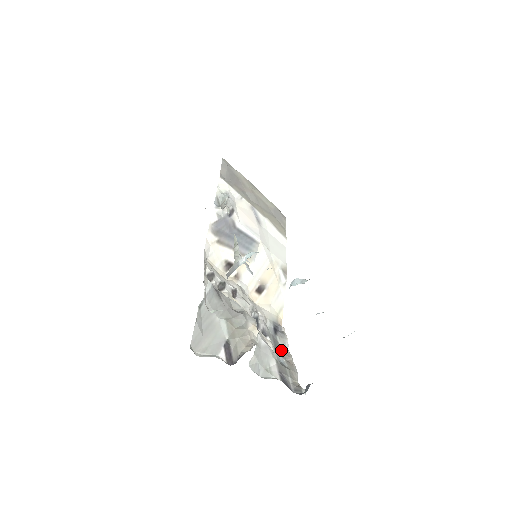
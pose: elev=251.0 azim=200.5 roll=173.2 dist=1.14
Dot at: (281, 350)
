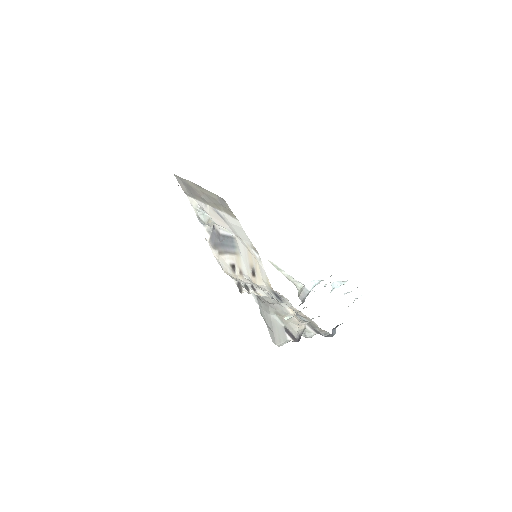
Dot at: occluded
